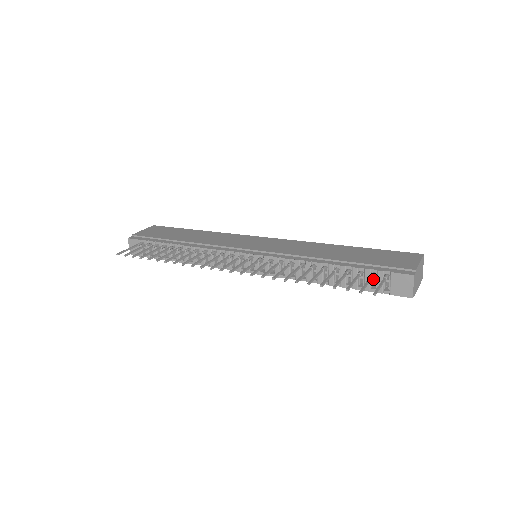
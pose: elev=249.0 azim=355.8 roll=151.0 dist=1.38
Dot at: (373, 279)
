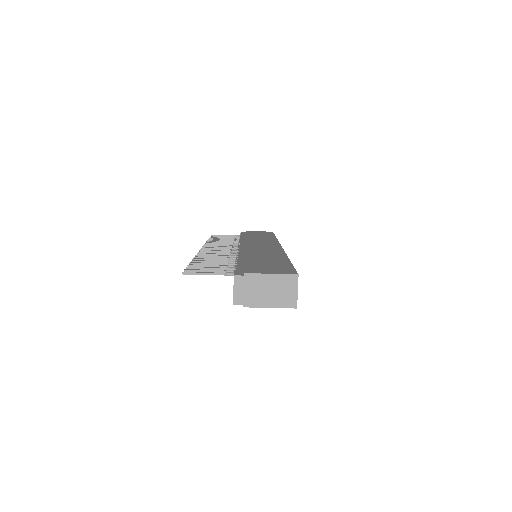
Dot at: occluded
